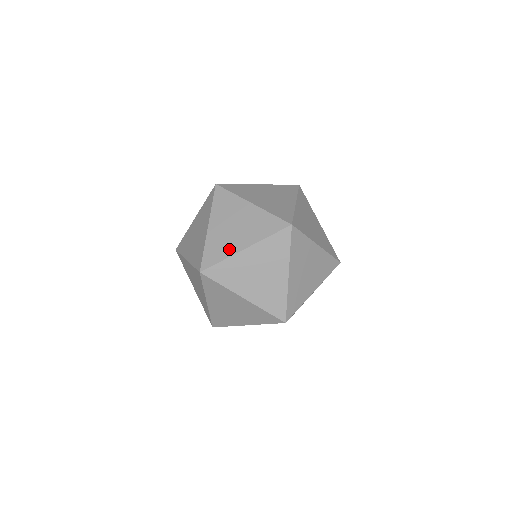
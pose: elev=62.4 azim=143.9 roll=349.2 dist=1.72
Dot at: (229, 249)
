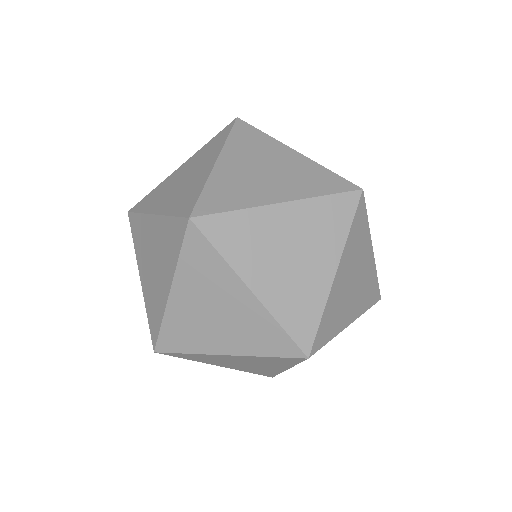
Dot at: occluded
